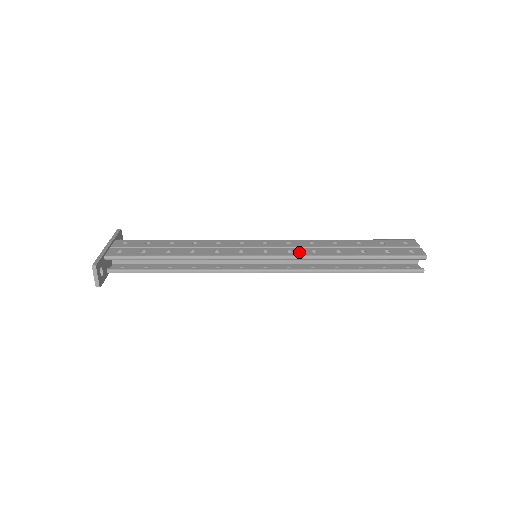
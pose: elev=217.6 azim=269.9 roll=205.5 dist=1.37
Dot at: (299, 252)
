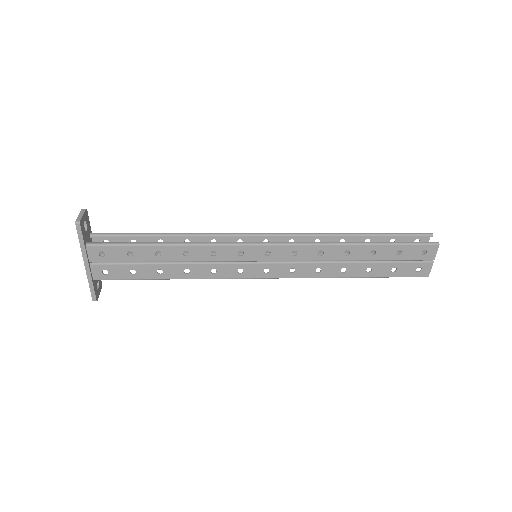
Dot at: (302, 273)
